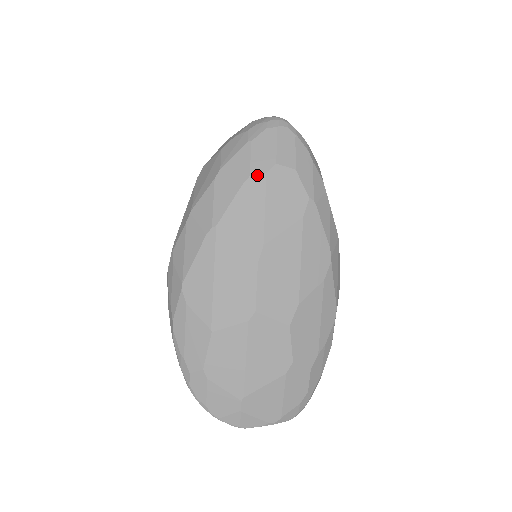
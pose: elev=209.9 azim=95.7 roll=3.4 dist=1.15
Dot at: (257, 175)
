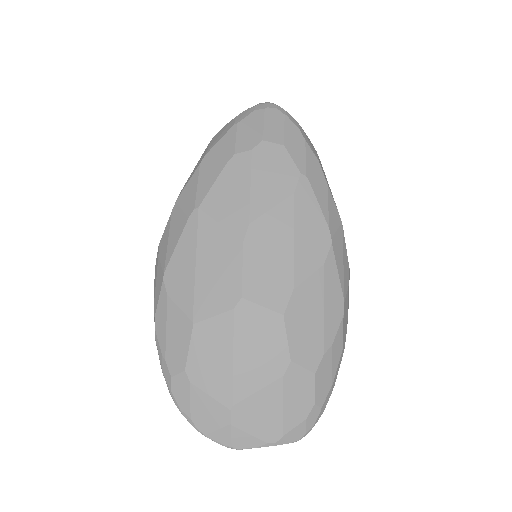
Dot at: (242, 153)
